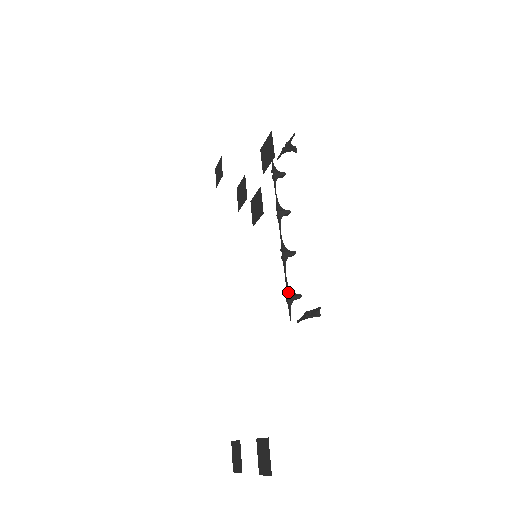
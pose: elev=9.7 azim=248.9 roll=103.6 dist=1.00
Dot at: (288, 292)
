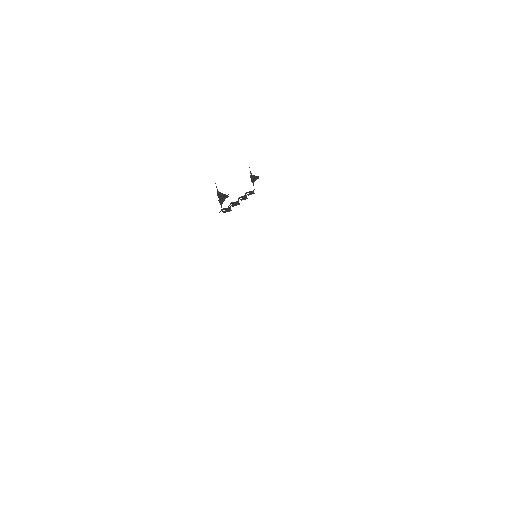
Dot at: (223, 209)
